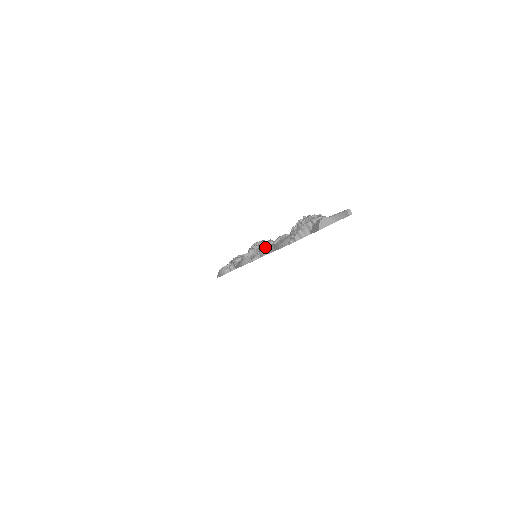
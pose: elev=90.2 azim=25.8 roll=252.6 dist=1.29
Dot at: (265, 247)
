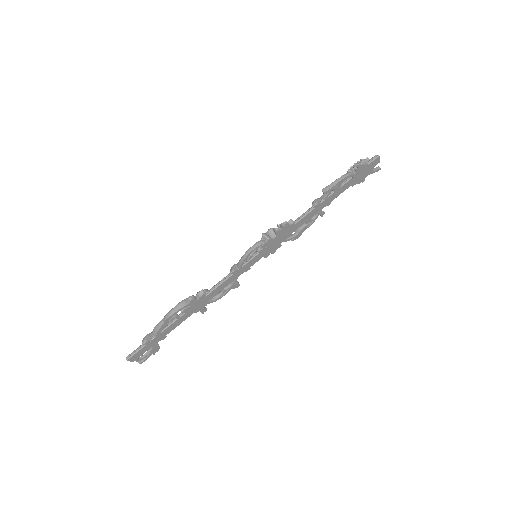
Dot at: occluded
